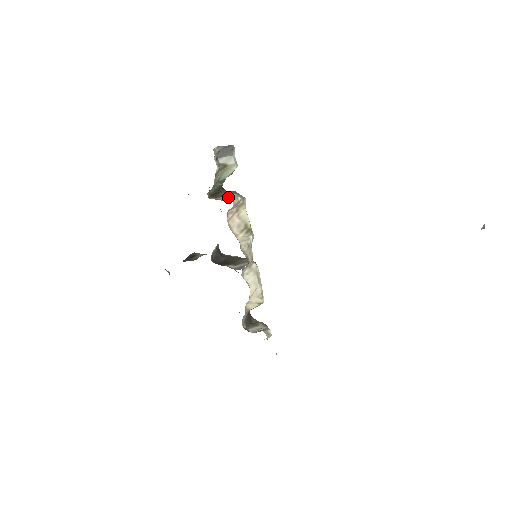
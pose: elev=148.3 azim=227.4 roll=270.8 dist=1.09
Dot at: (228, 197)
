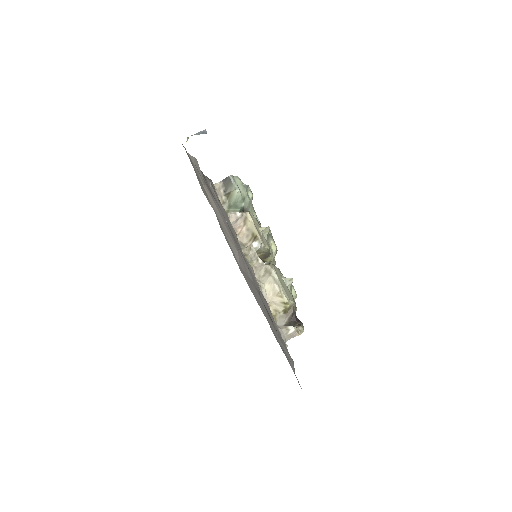
Dot at: occluded
